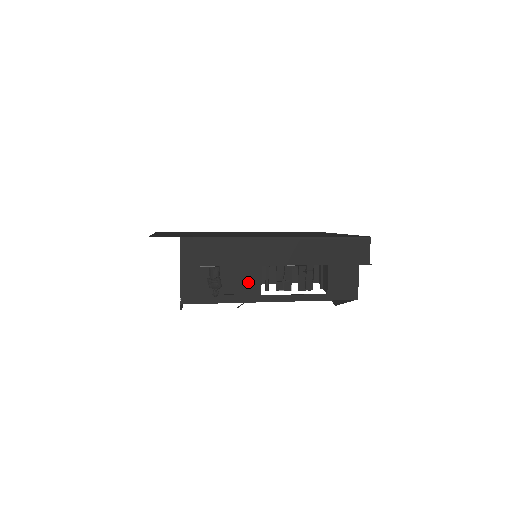
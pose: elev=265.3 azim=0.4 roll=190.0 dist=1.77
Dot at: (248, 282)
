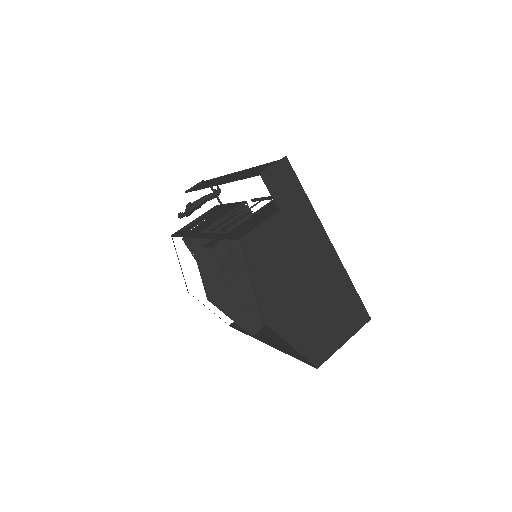
Dot at: (207, 225)
